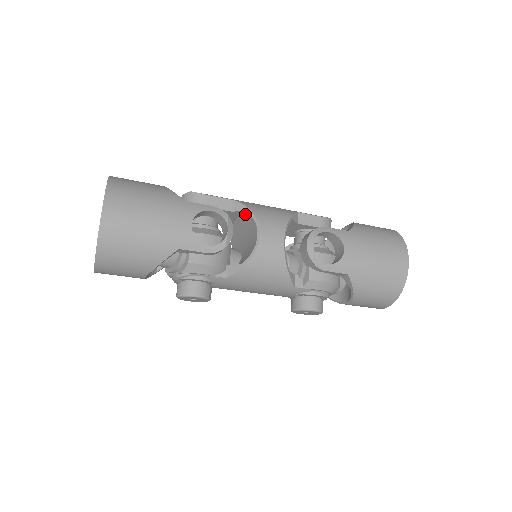
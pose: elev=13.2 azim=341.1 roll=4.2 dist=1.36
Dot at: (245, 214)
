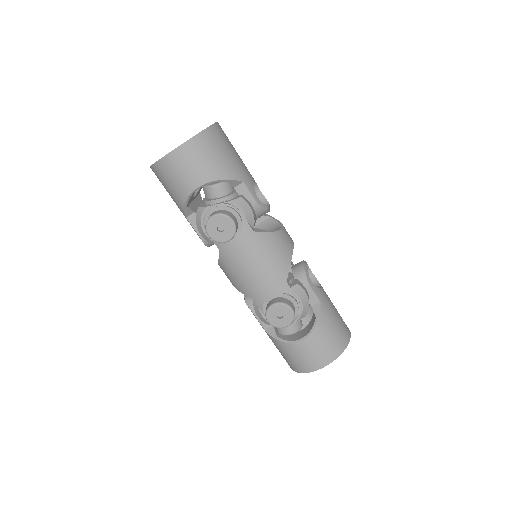
Dot at: (267, 220)
